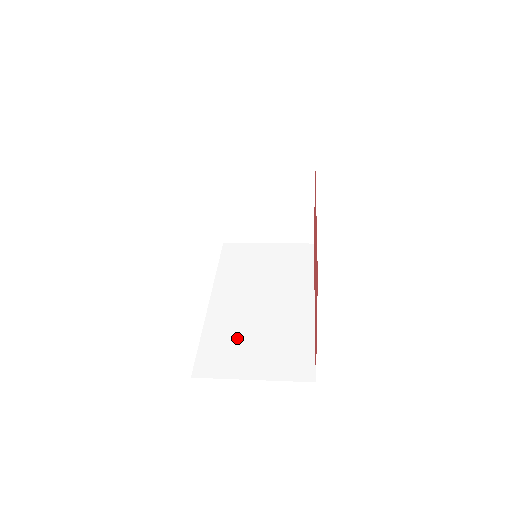
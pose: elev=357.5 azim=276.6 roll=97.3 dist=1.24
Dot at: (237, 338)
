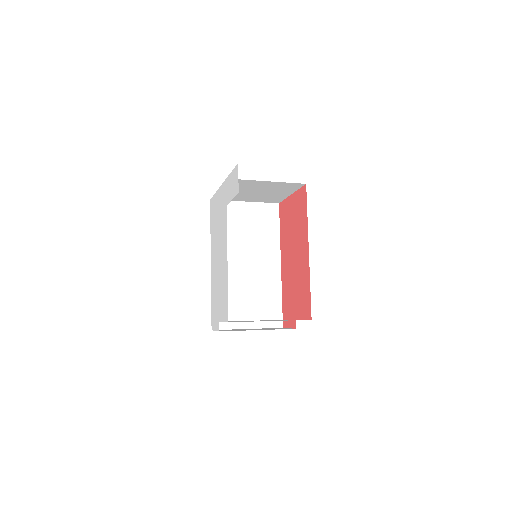
Dot at: (235, 298)
